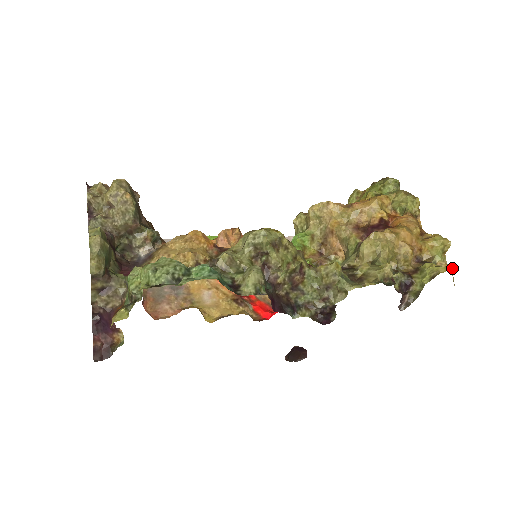
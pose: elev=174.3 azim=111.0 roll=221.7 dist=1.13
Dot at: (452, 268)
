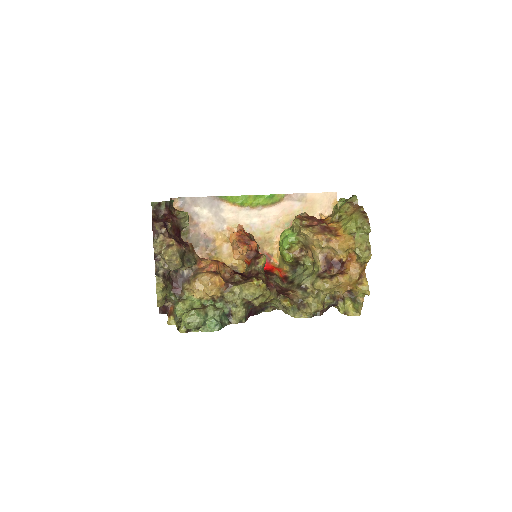
Dot at: (356, 315)
